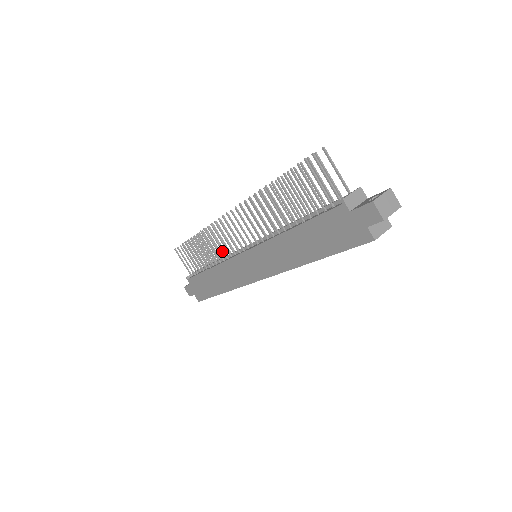
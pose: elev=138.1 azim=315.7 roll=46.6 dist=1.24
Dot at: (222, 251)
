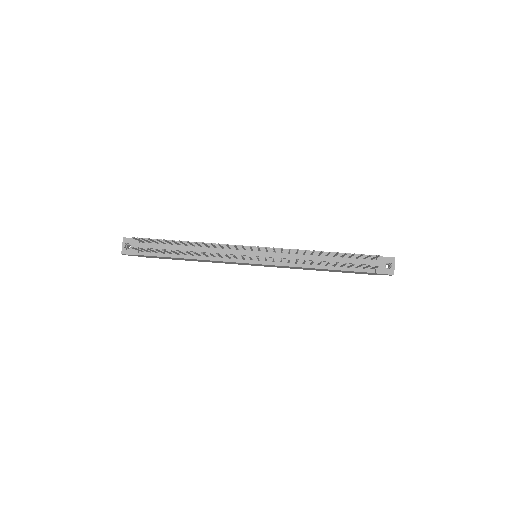
Dot at: (221, 257)
